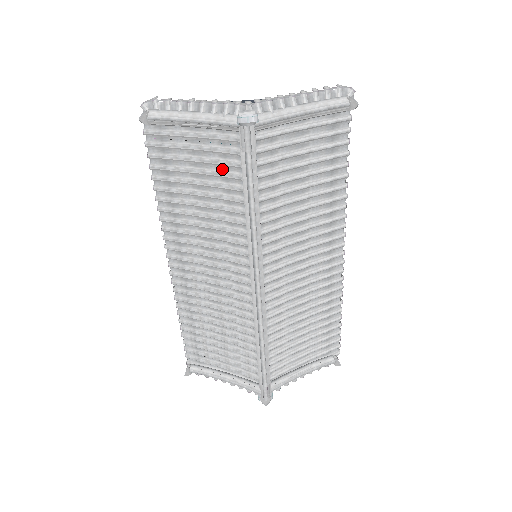
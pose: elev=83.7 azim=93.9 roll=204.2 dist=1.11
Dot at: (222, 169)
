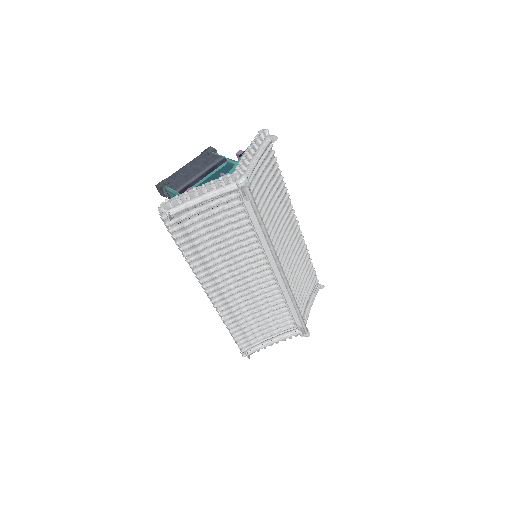
Dot at: (230, 218)
